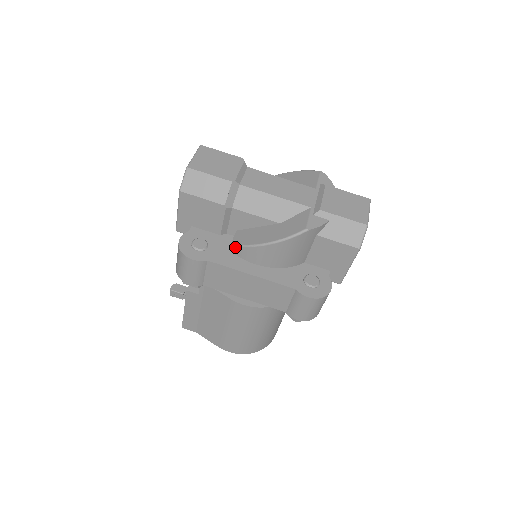
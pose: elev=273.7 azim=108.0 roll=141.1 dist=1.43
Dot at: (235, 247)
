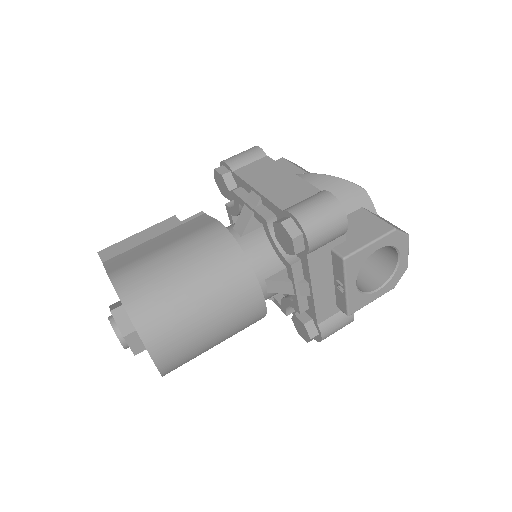
Dot at: occluded
